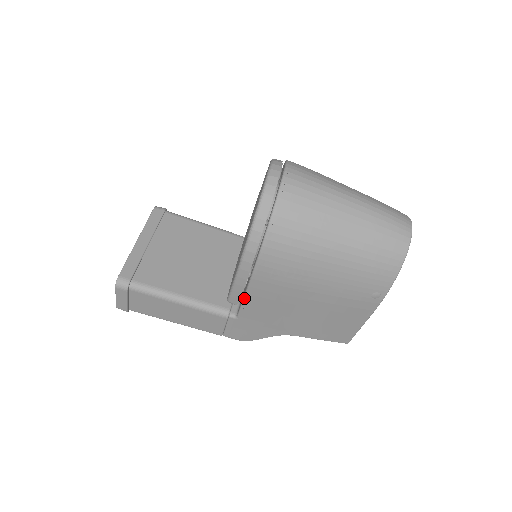
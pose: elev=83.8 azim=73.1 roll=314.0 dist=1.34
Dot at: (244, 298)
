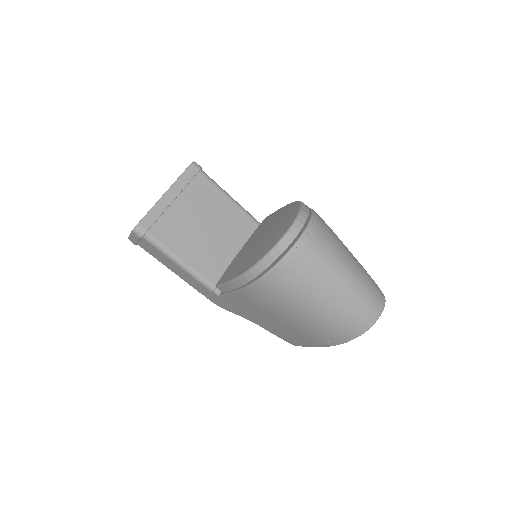
Dot at: (229, 293)
